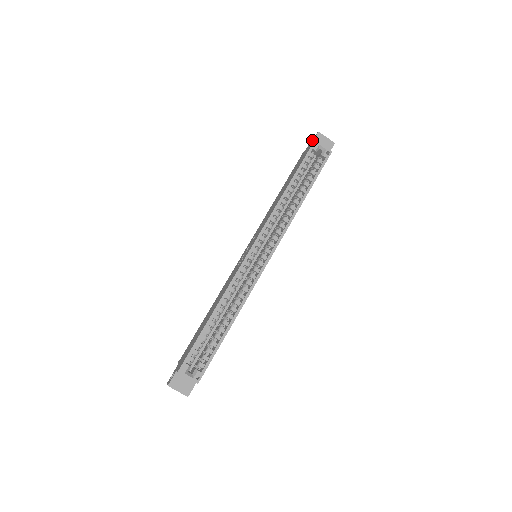
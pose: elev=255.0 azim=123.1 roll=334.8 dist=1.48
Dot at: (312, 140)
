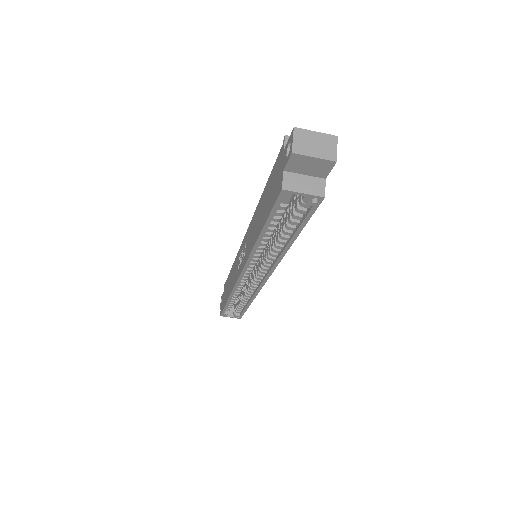
Dot at: (290, 141)
